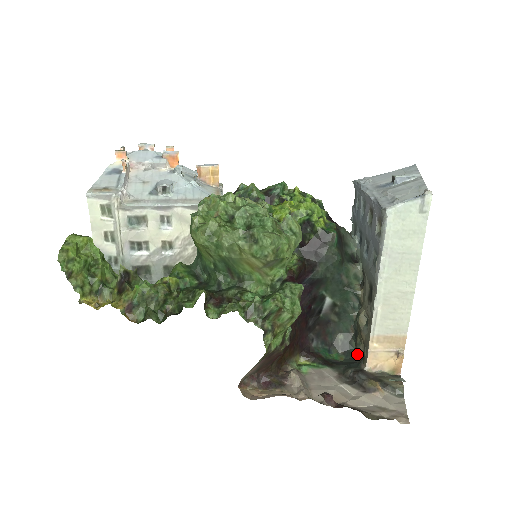
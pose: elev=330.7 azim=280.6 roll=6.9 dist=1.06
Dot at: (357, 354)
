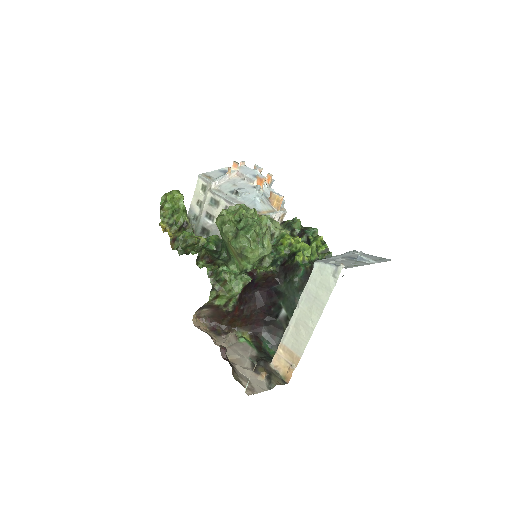
Dot at: occluded
